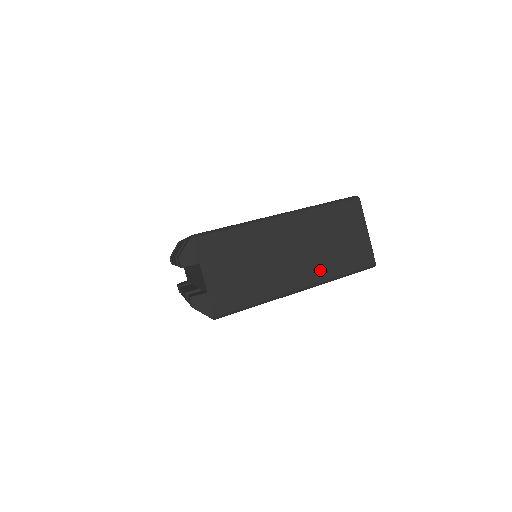
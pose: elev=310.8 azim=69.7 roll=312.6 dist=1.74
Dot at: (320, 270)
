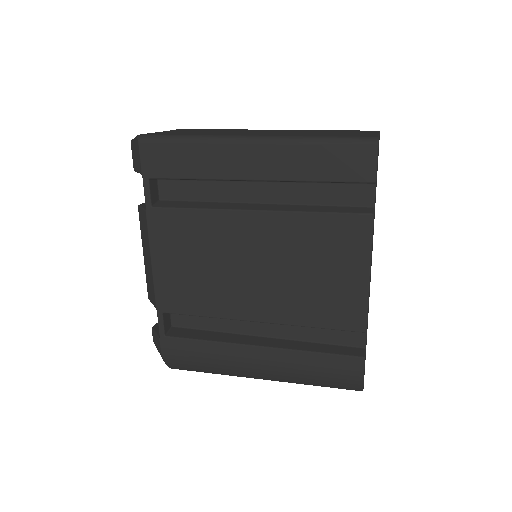
Dot at: occluded
